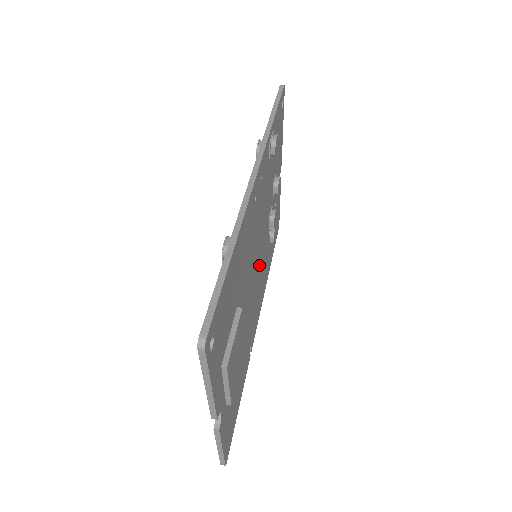
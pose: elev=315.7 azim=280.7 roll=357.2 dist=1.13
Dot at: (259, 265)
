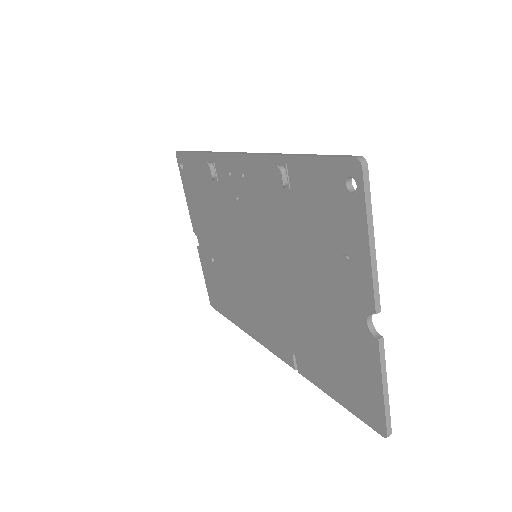
Dot at: occluded
